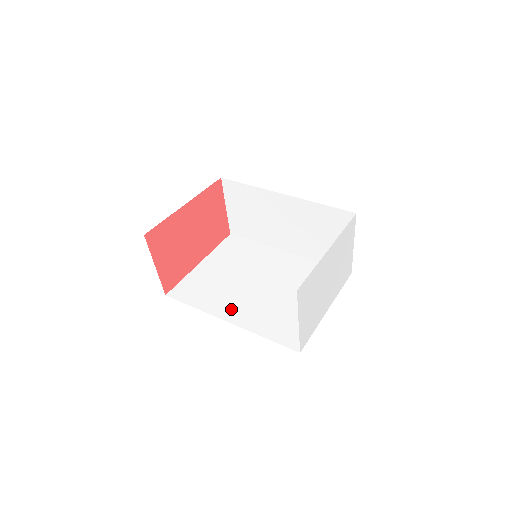
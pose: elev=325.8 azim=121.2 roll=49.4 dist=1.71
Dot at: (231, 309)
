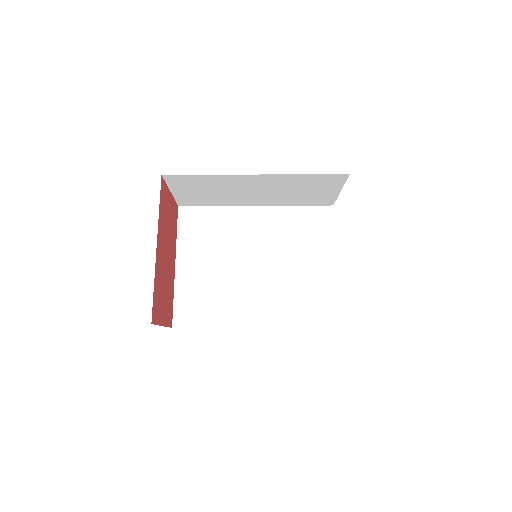
Dot at: (249, 311)
